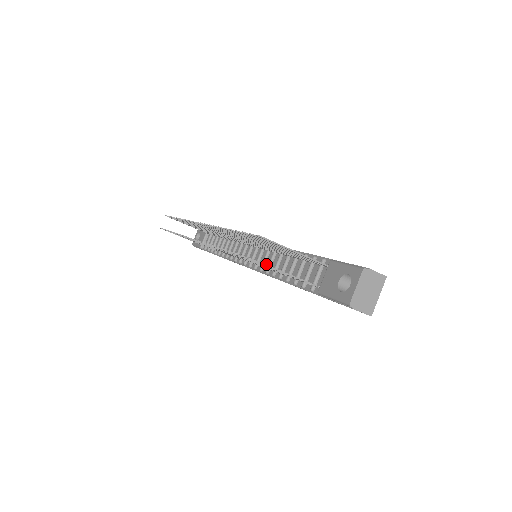
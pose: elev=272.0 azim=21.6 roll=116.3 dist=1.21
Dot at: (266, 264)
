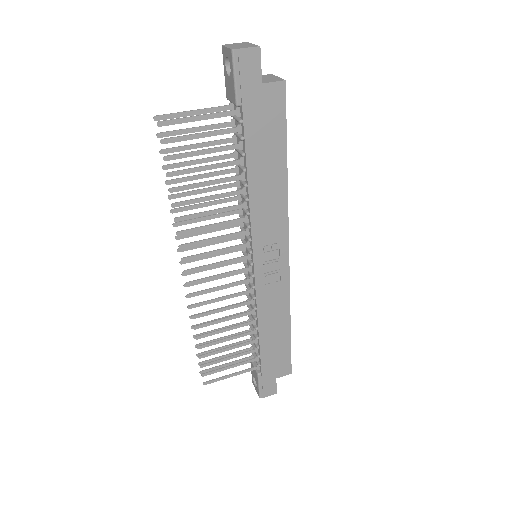
Dot at: (247, 220)
